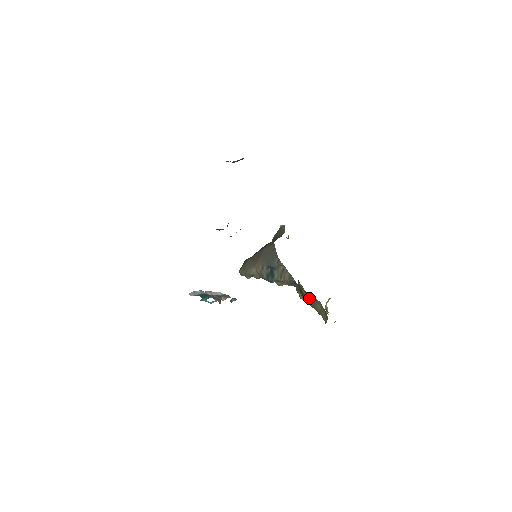
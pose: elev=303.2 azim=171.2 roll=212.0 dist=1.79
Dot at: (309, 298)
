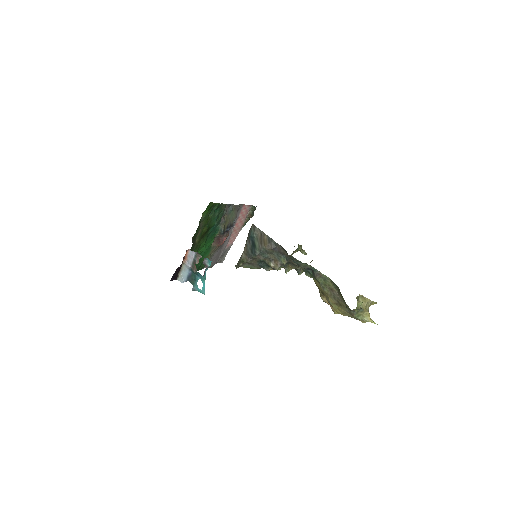
Dot at: (315, 277)
